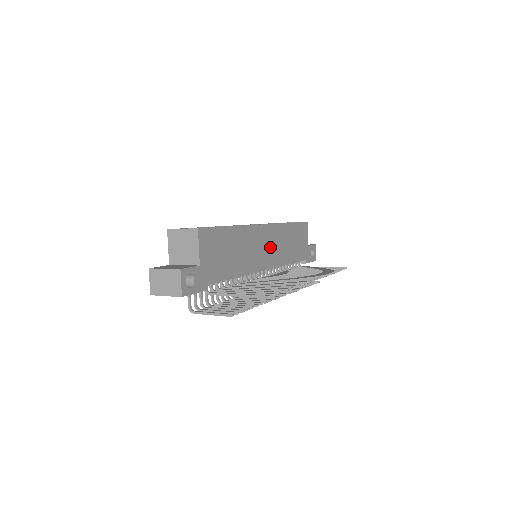
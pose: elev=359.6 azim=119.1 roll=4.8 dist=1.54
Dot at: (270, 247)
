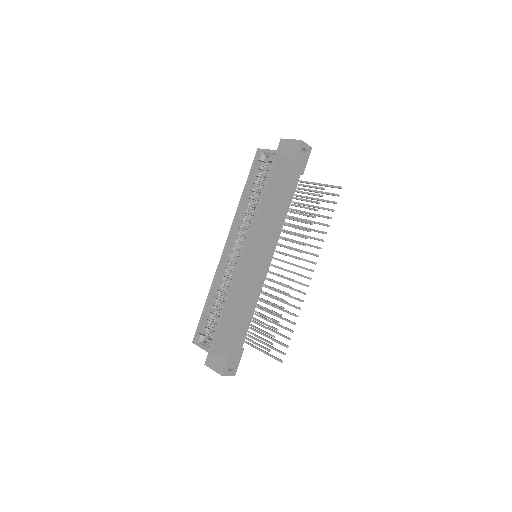
Dot at: (261, 248)
